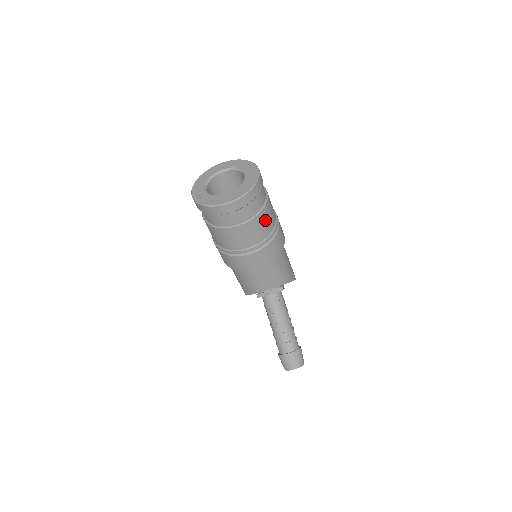
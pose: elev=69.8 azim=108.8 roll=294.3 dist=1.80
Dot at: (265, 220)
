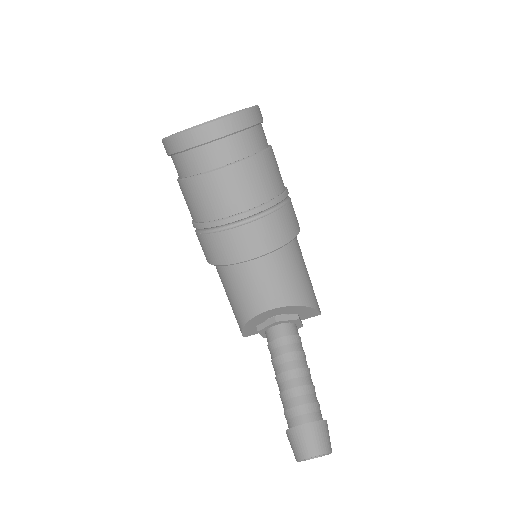
Dot at: (264, 173)
